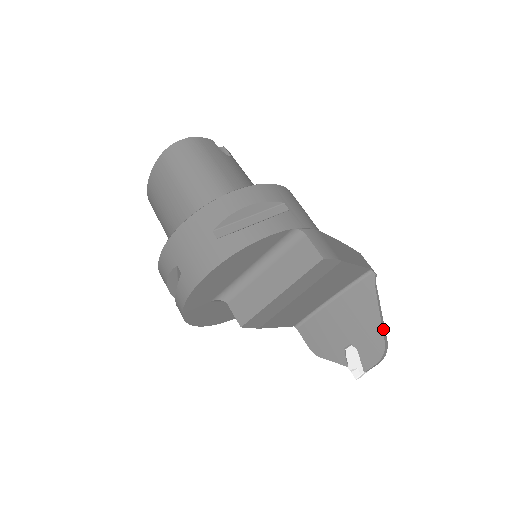
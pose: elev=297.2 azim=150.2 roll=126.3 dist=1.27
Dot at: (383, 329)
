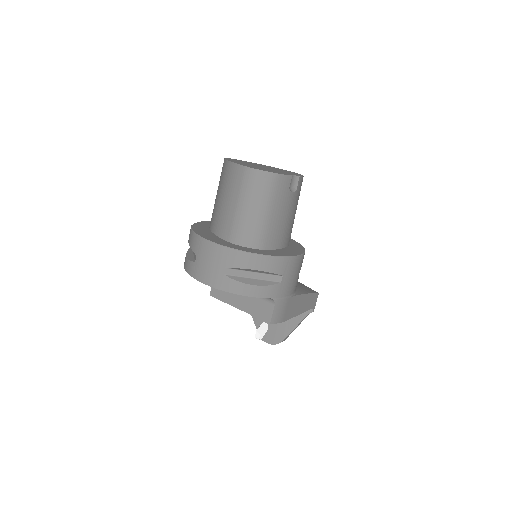
Dot at: (288, 335)
